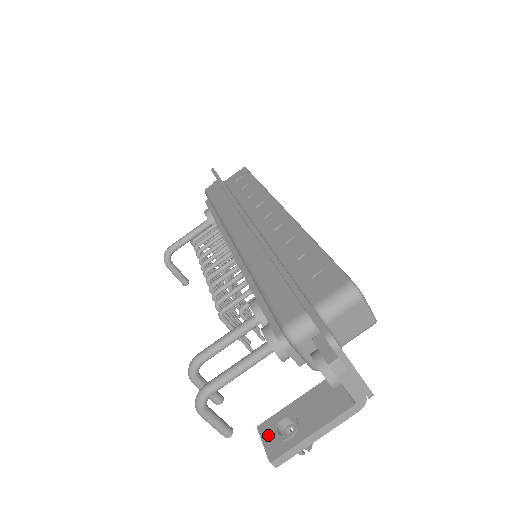
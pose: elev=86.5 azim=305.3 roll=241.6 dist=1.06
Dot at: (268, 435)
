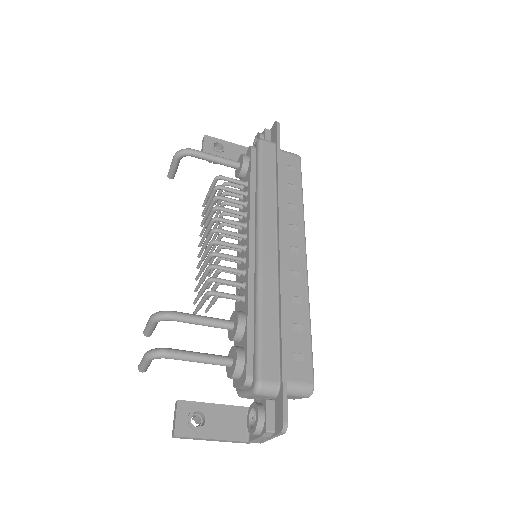
Dot at: (183, 414)
